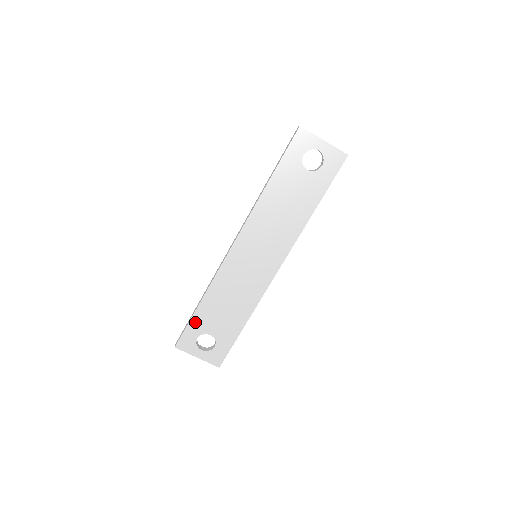
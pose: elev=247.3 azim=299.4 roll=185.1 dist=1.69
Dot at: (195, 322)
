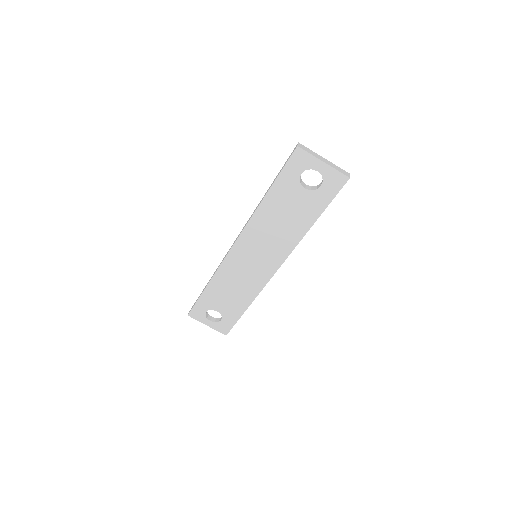
Dot at: (203, 300)
